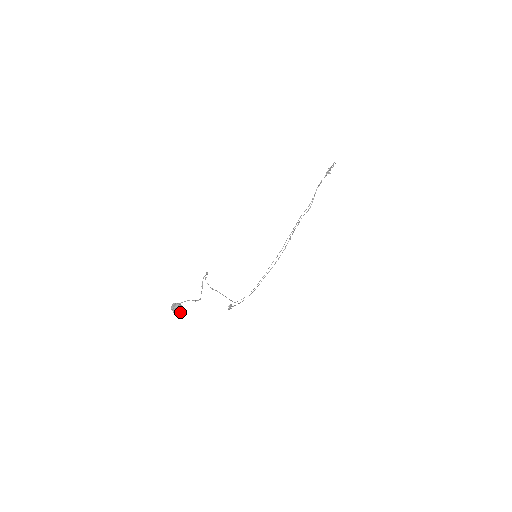
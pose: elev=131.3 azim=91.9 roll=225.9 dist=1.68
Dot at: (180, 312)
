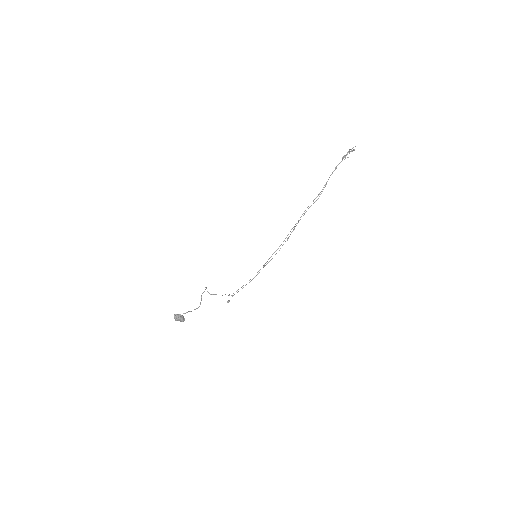
Dot at: (181, 321)
